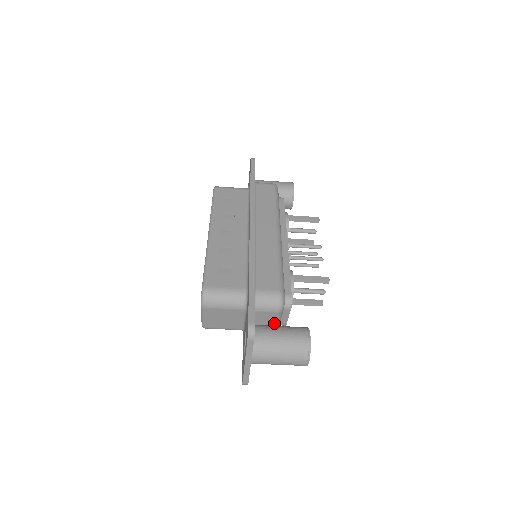
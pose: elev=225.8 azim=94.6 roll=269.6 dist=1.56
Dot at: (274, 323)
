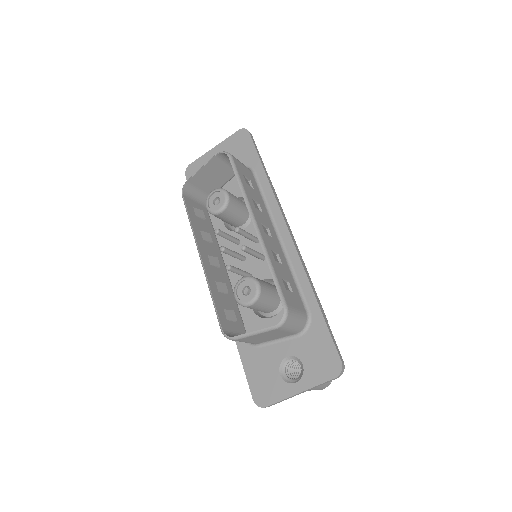
Dot at: occluded
